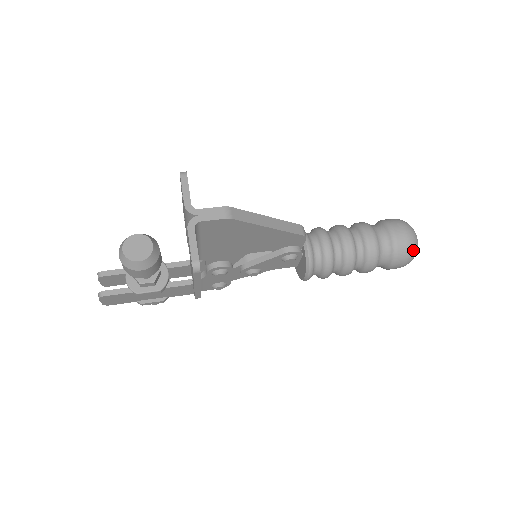
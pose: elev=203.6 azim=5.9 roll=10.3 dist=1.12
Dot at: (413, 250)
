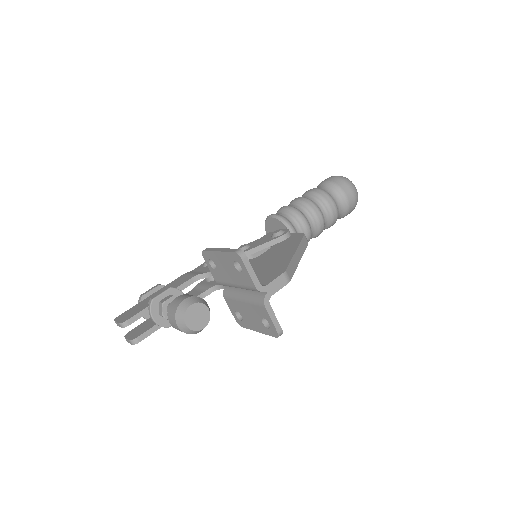
Dot at: (356, 204)
